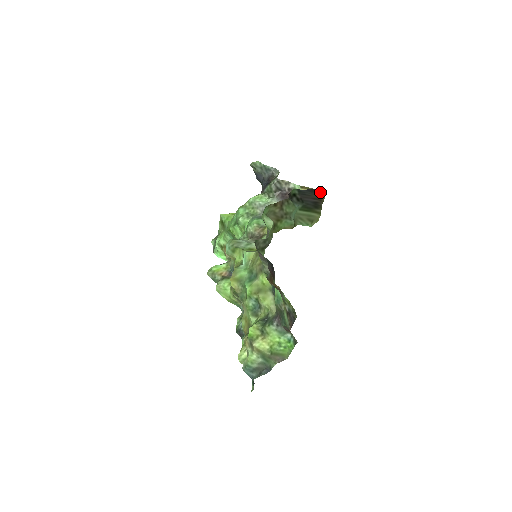
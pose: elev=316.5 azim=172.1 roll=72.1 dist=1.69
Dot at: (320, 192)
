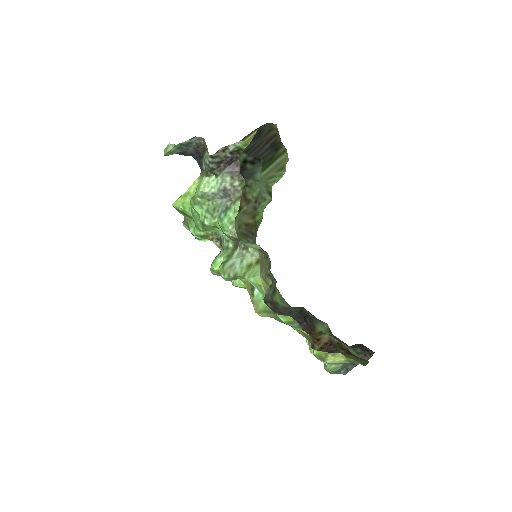
Dot at: (267, 125)
